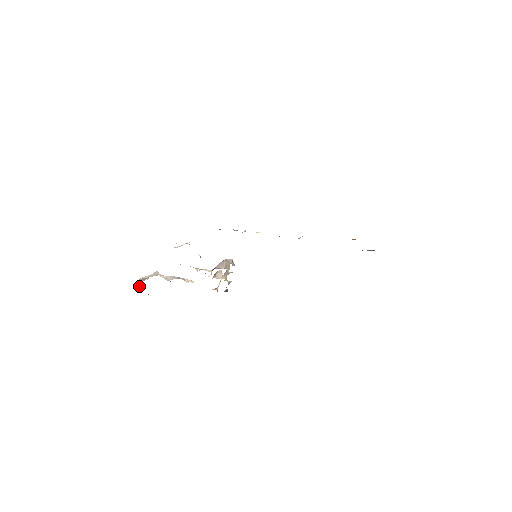
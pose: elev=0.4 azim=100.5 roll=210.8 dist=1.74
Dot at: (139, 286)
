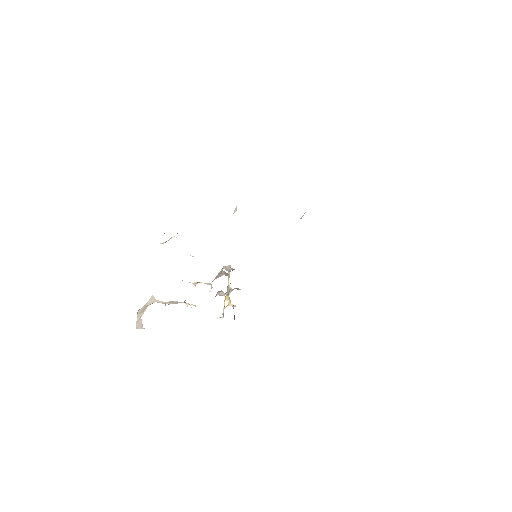
Dot at: (140, 324)
